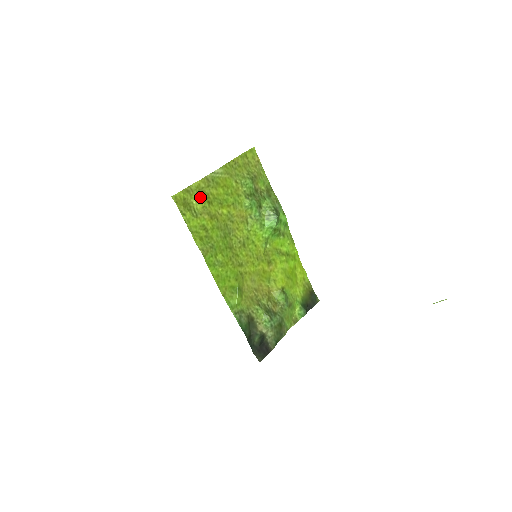
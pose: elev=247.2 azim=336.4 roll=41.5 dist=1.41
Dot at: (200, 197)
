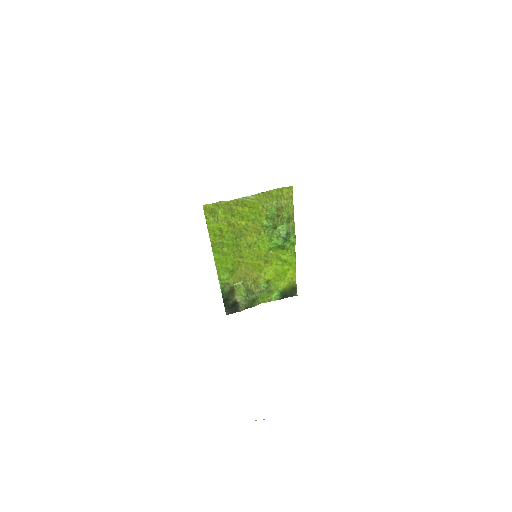
Dot at: (226, 210)
